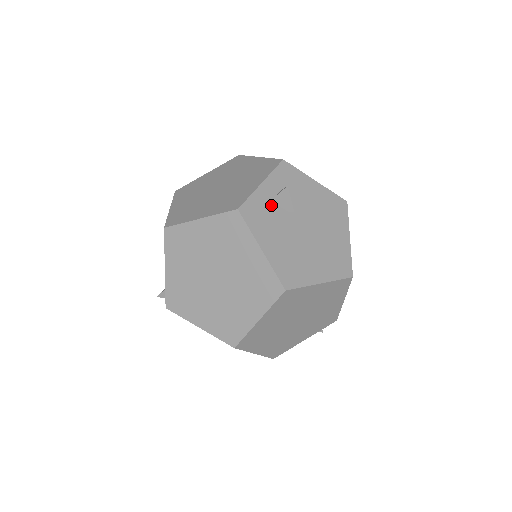
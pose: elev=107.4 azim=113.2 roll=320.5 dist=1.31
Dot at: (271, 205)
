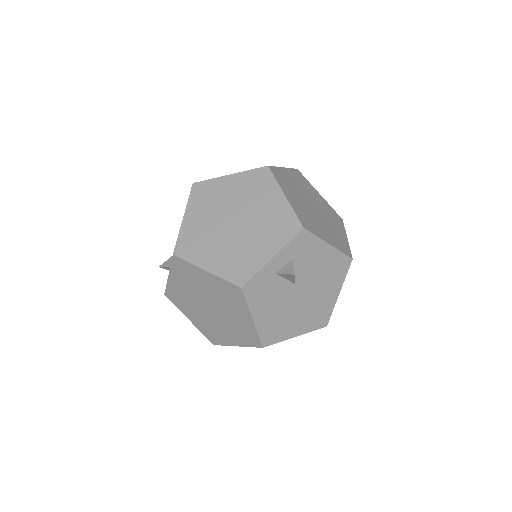
Dot at: (275, 278)
